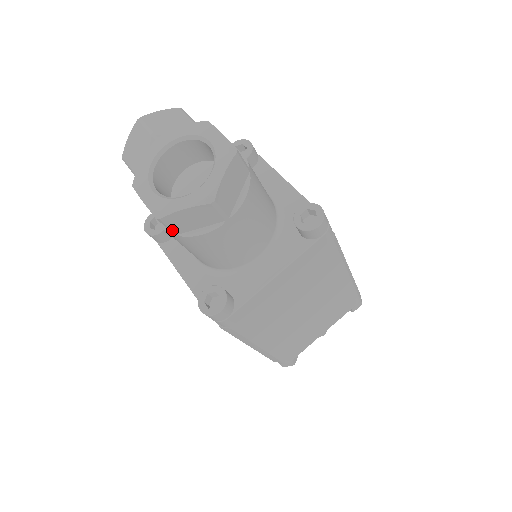
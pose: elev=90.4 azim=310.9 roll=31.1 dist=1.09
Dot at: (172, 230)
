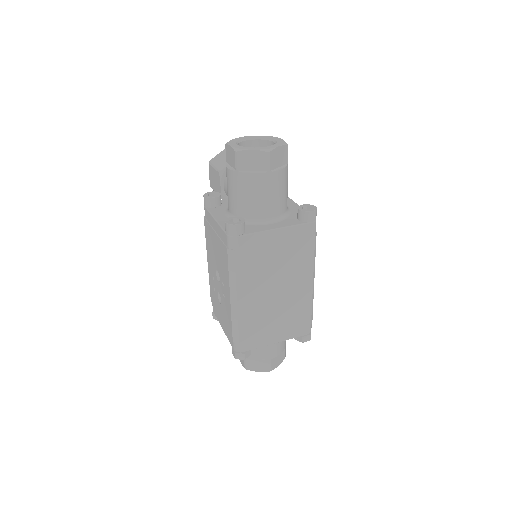
Dot at: (237, 165)
